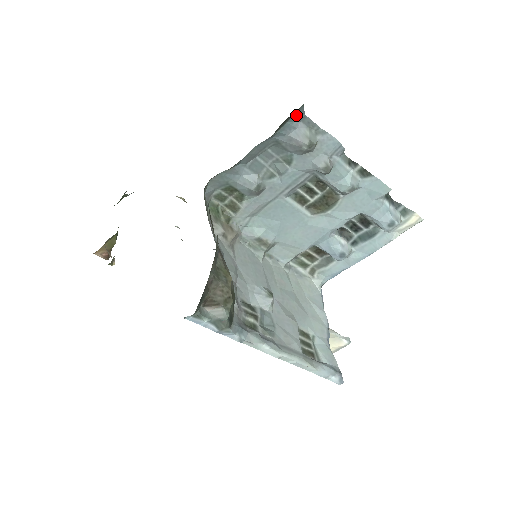
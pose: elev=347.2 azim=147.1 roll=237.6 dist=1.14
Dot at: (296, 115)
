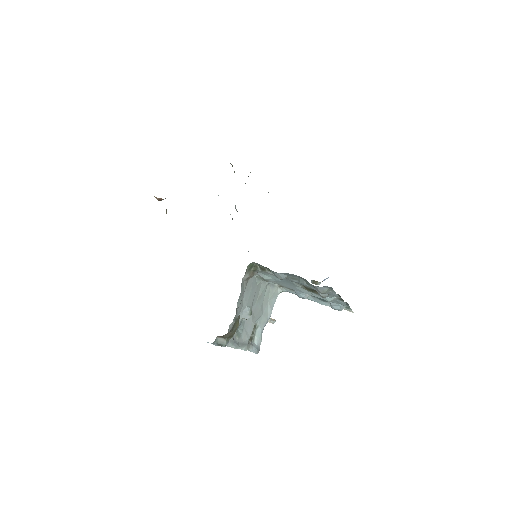
Dot at: occluded
